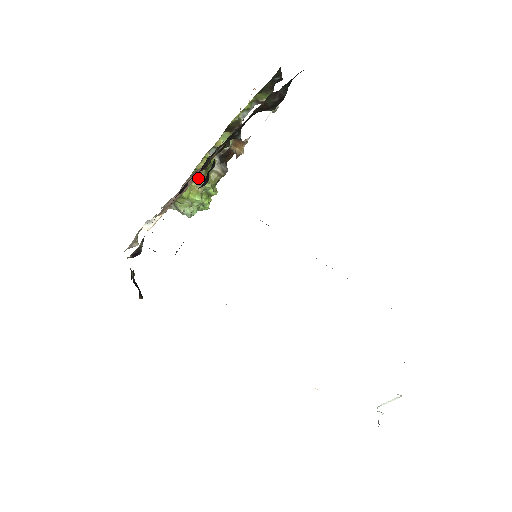
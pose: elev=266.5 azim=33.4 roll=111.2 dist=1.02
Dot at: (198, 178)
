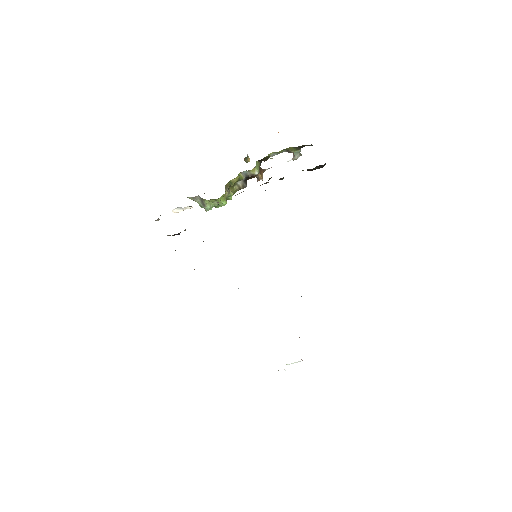
Dot at: (228, 188)
